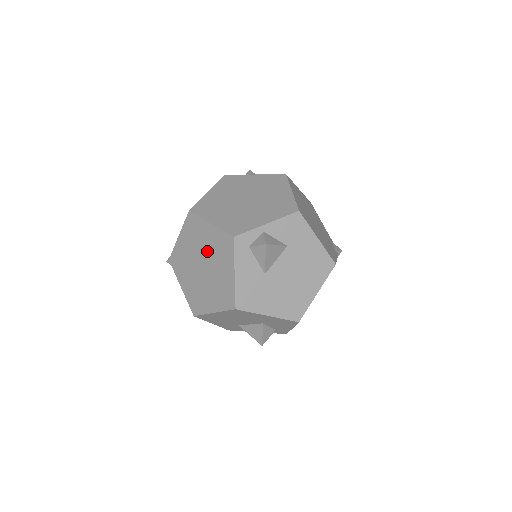
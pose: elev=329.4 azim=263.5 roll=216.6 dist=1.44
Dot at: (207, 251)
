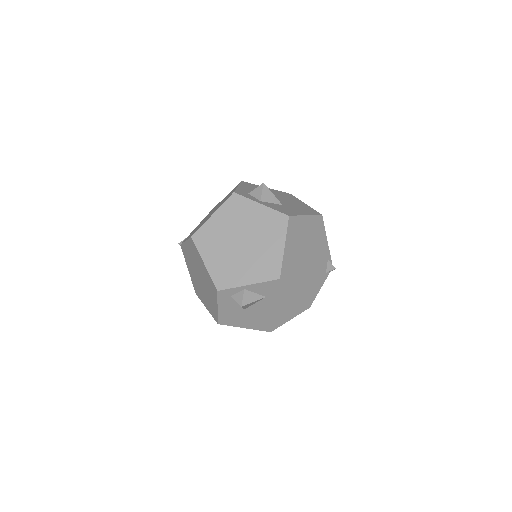
Dot at: (202, 275)
